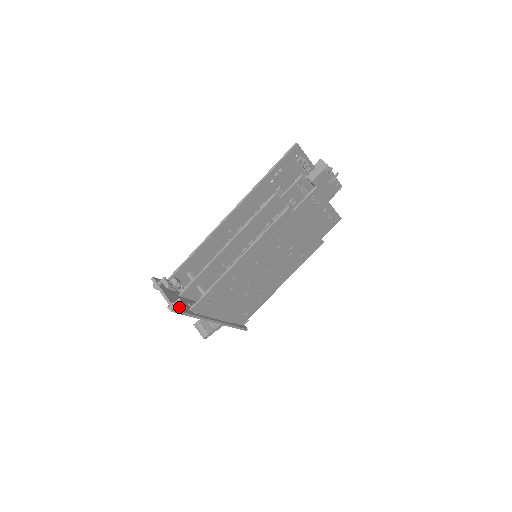
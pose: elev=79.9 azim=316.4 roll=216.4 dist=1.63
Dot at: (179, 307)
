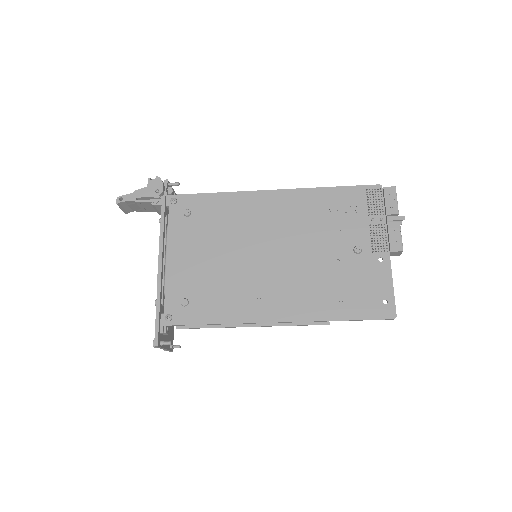
Dot at: (171, 340)
